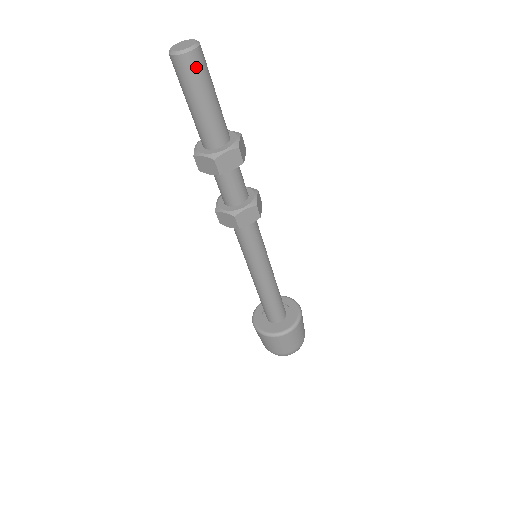
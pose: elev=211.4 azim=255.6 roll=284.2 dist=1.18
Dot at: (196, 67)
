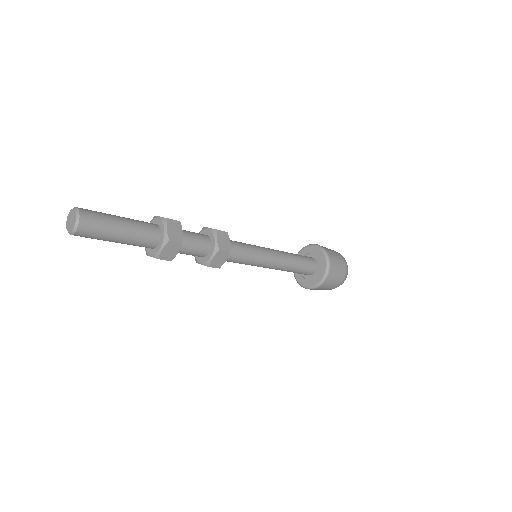
Dot at: (90, 231)
